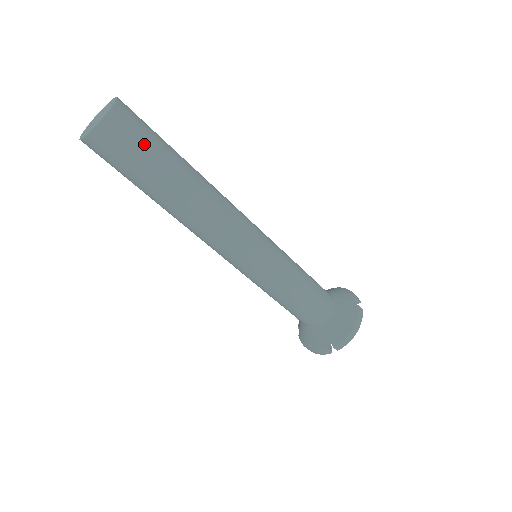
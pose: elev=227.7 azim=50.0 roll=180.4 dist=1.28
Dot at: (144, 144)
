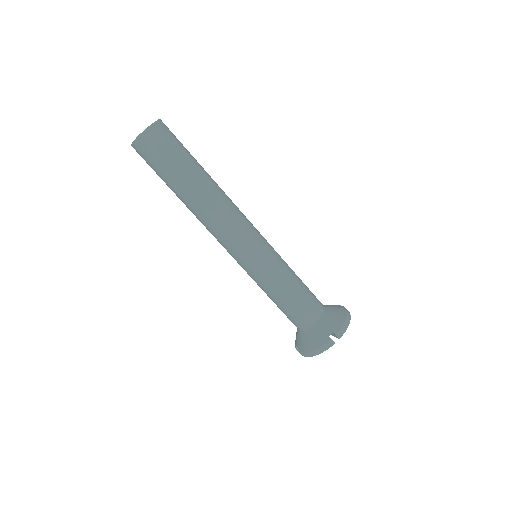
Dot at: (179, 144)
